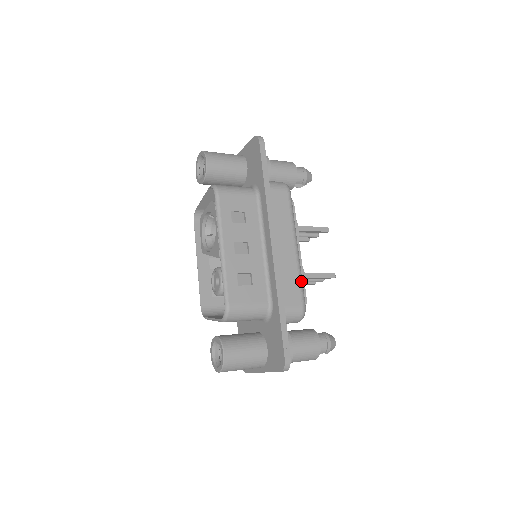
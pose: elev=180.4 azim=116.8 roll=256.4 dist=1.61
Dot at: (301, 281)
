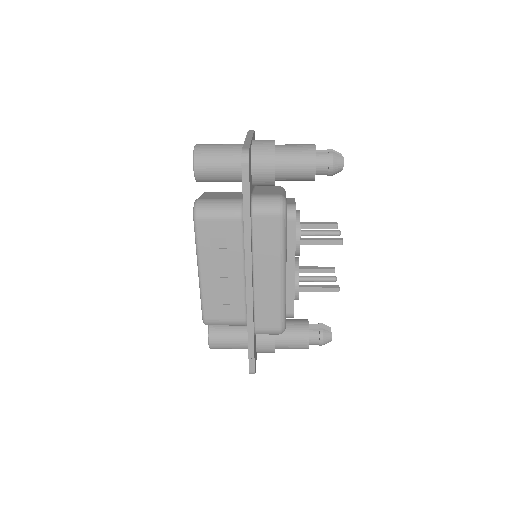
Dot at: (282, 307)
